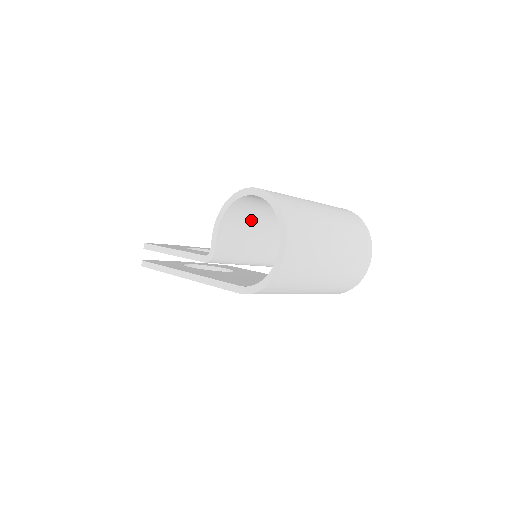
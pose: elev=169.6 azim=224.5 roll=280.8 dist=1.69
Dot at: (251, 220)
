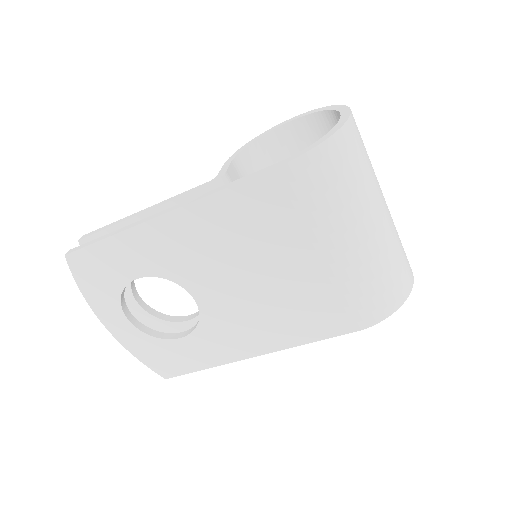
Dot at: occluded
